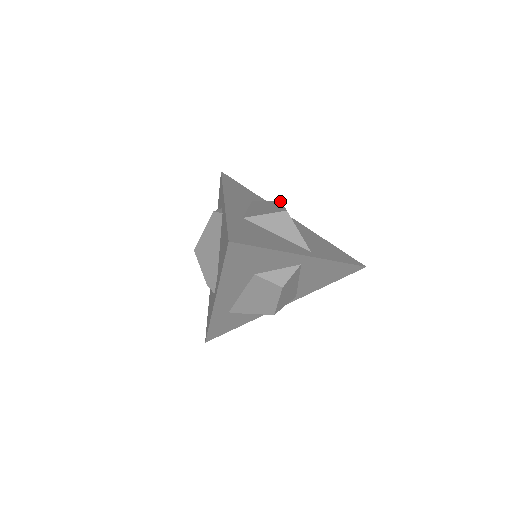
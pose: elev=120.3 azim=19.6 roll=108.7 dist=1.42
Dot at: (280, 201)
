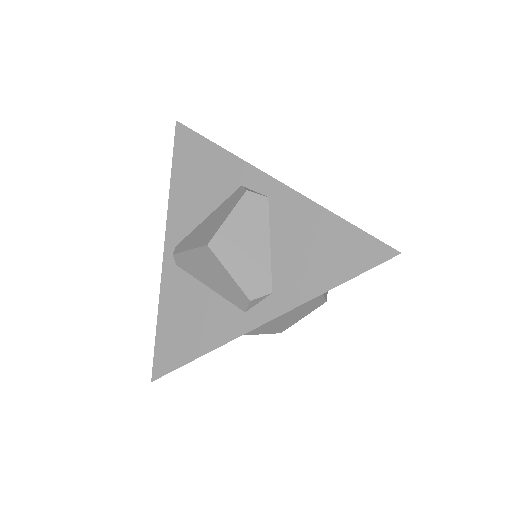
Dot at: occluded
